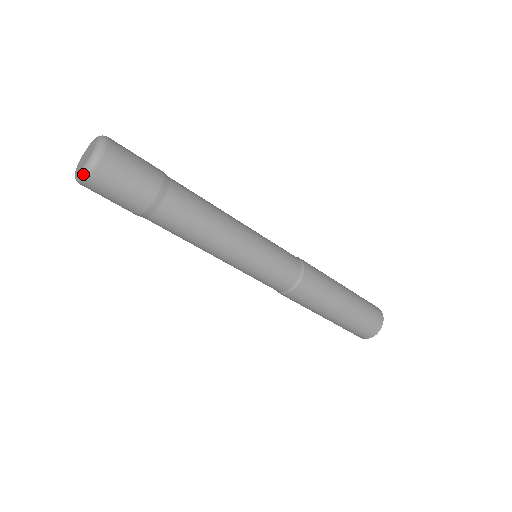
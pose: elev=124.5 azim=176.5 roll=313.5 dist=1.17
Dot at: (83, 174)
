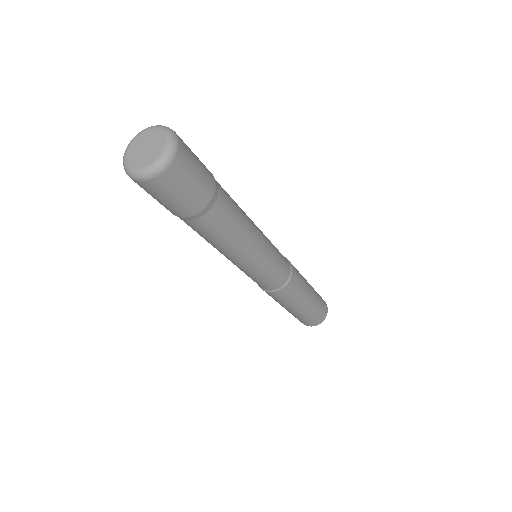
Dot at: (128, 173)
